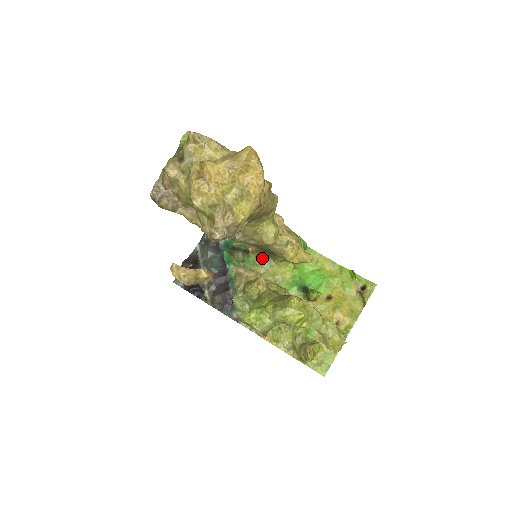
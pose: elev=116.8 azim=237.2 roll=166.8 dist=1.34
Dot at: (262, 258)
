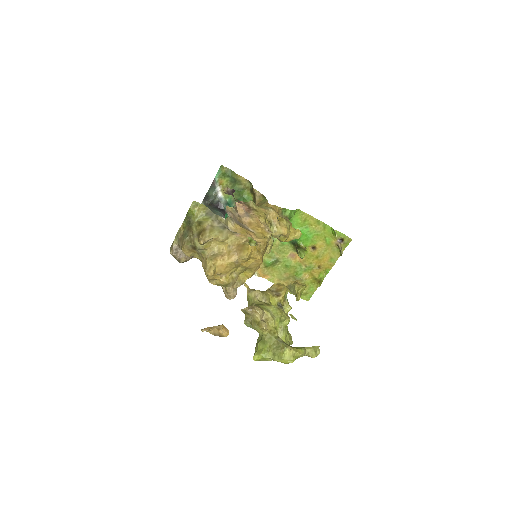
Dot at: occluded
